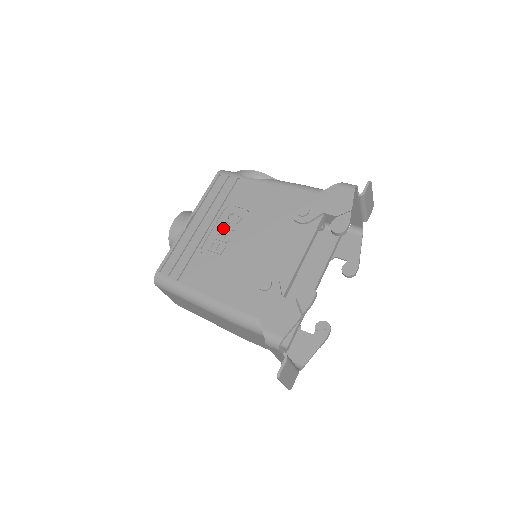
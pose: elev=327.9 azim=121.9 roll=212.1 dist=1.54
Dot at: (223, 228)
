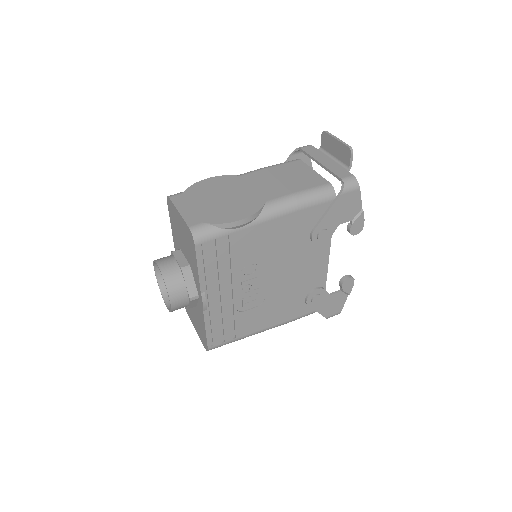
Dot at: (245, 284)
